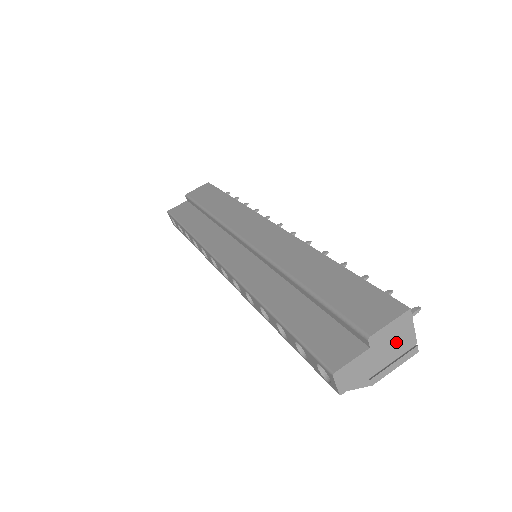
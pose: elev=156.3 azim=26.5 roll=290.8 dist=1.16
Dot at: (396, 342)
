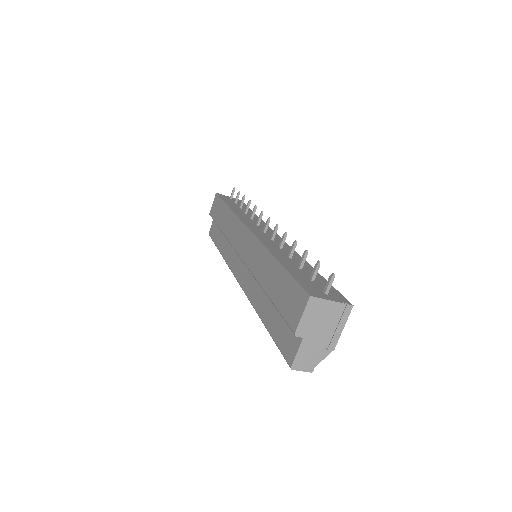
Dot at: (323, 318)
